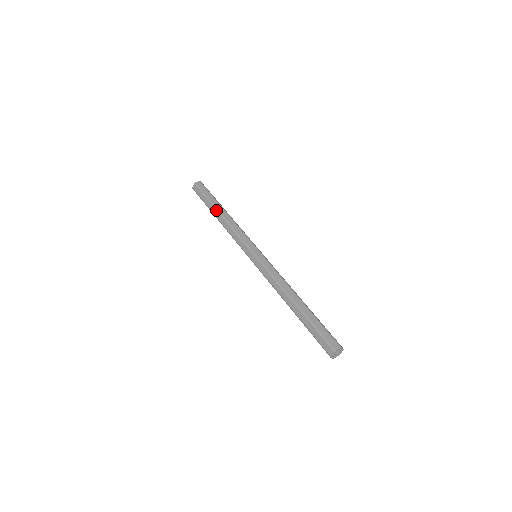
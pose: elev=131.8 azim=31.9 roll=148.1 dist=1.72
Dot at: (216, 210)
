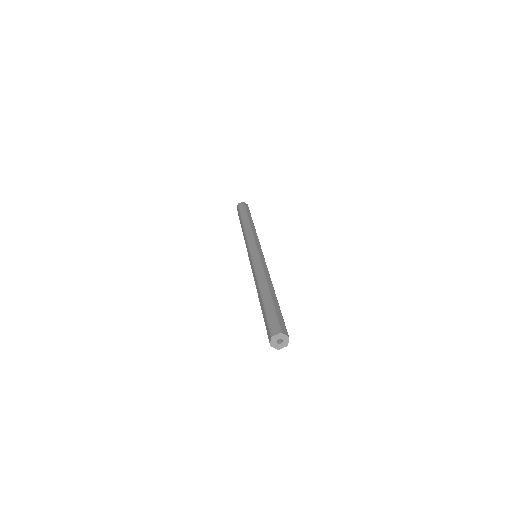
Dot at: (247, 218)
